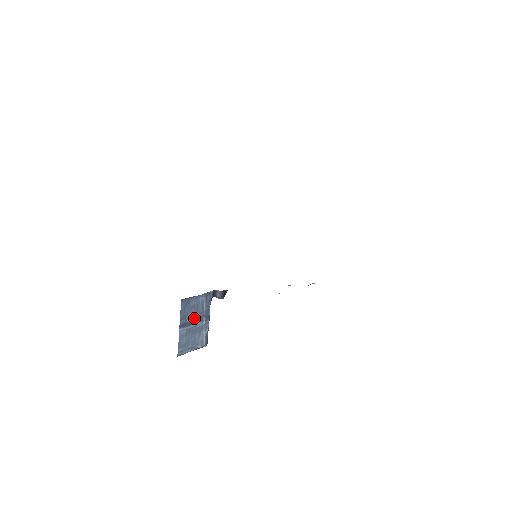
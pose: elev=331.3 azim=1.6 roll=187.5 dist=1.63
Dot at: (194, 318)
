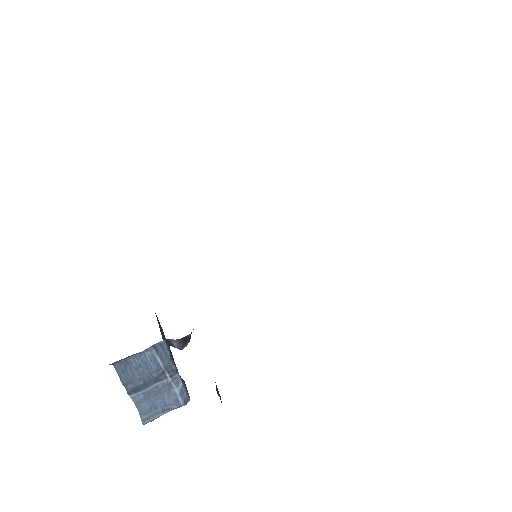
Dot at: (149, 378)
